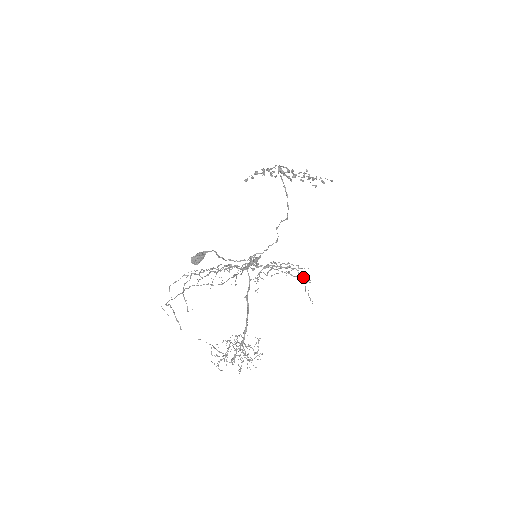
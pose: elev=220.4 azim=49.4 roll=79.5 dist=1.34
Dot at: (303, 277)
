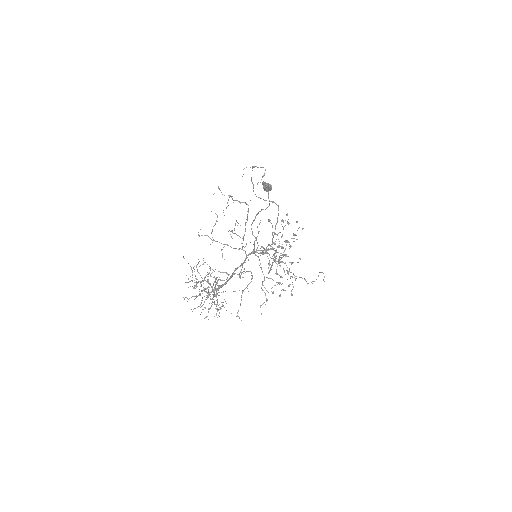
Dot at: occluded
